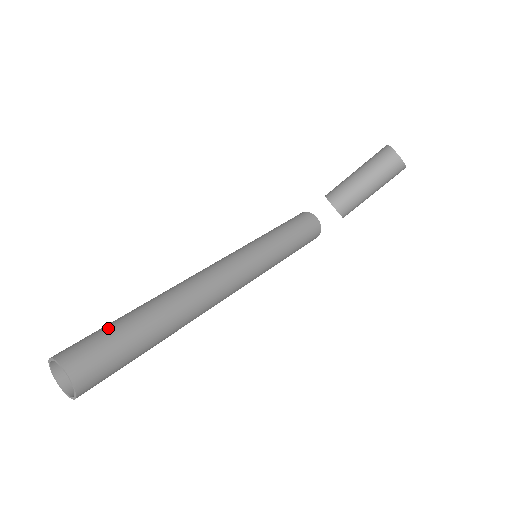
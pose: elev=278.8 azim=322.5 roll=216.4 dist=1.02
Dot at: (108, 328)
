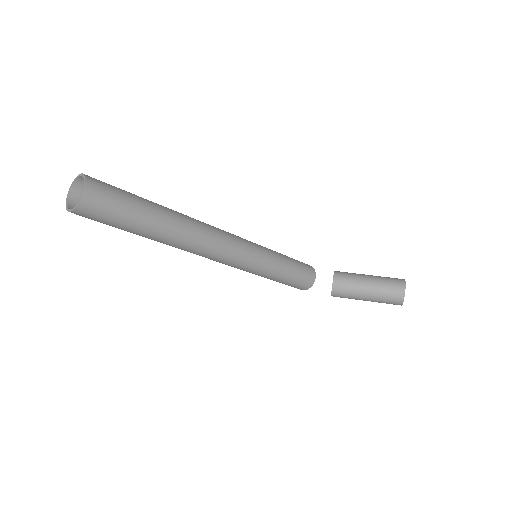
Dot at: (131, 195)
